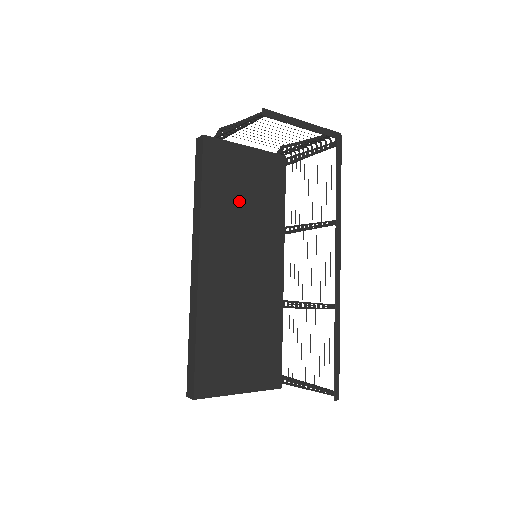
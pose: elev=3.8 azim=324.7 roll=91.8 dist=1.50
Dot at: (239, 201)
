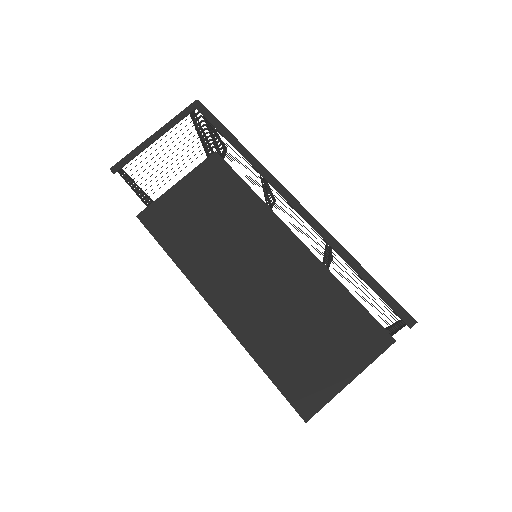
Dot at: (206, 229)
